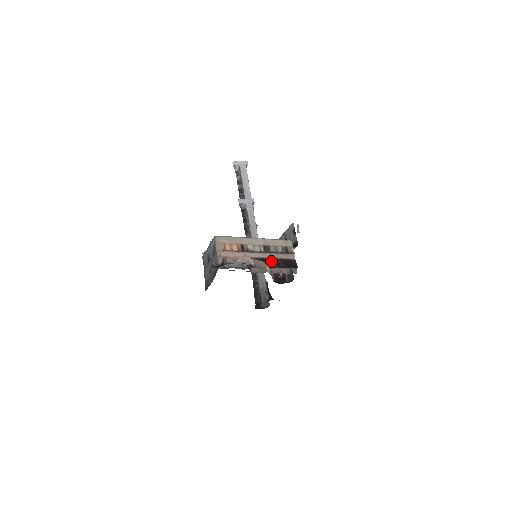
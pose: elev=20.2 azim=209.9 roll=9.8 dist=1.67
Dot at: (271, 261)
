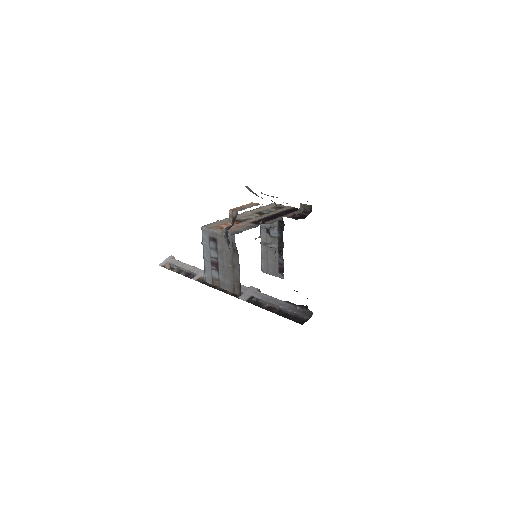
Dot at: (275, 216)
